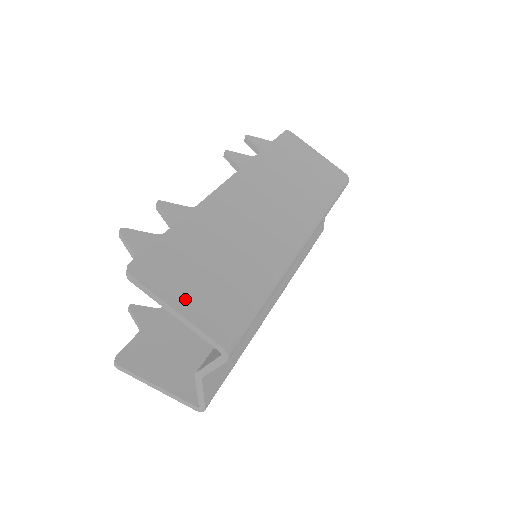
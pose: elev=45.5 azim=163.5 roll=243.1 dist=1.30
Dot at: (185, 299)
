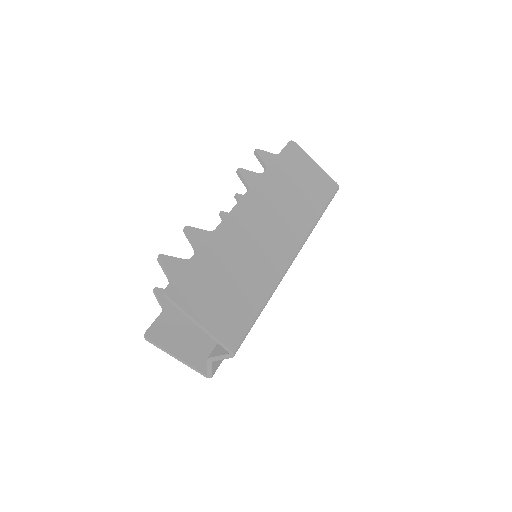
Dot at: (206, 314)
